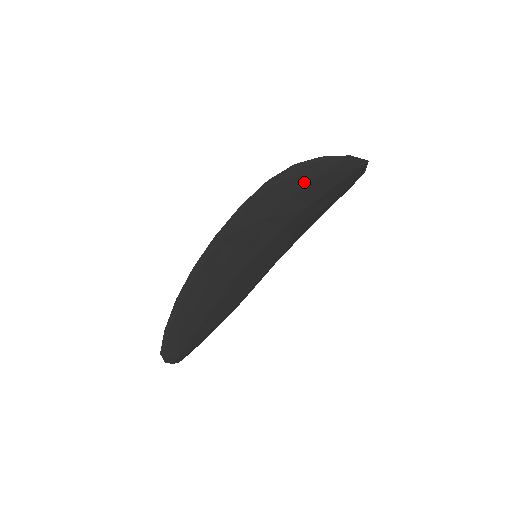
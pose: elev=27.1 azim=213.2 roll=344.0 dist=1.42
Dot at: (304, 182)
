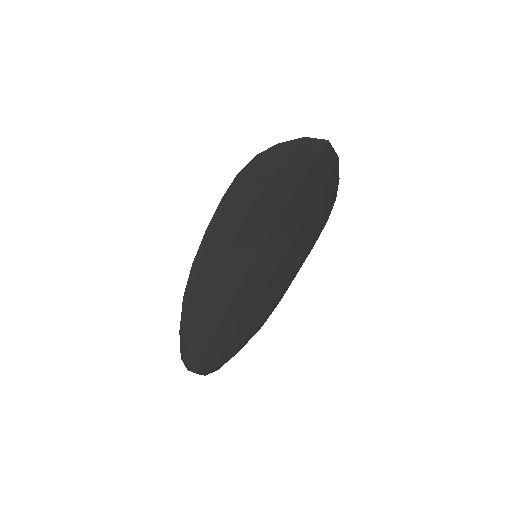
Dot at: (271, 171)
